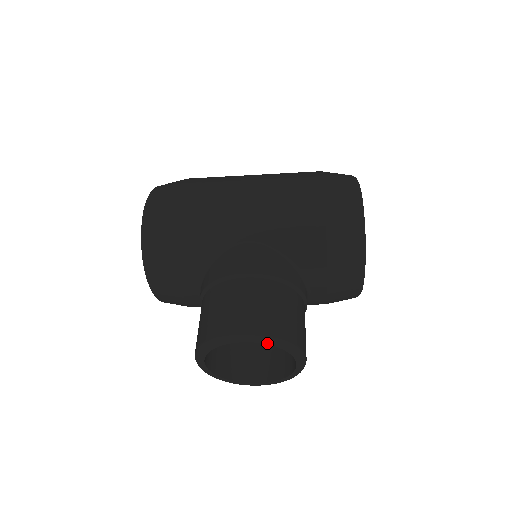
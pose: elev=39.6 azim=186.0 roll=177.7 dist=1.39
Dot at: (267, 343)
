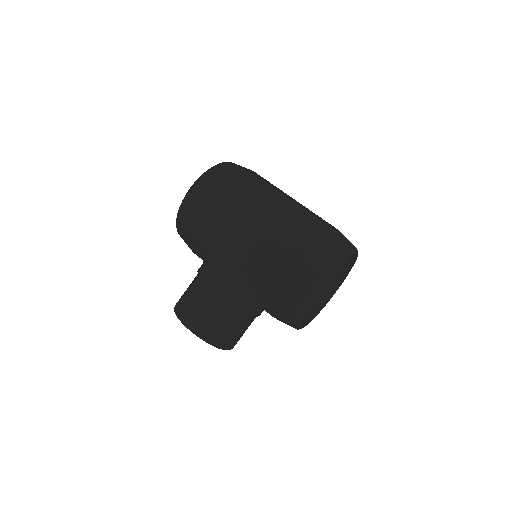
Dot at: (201, 338)
